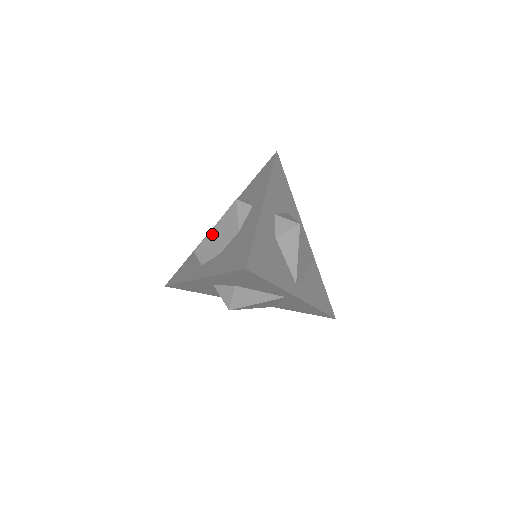
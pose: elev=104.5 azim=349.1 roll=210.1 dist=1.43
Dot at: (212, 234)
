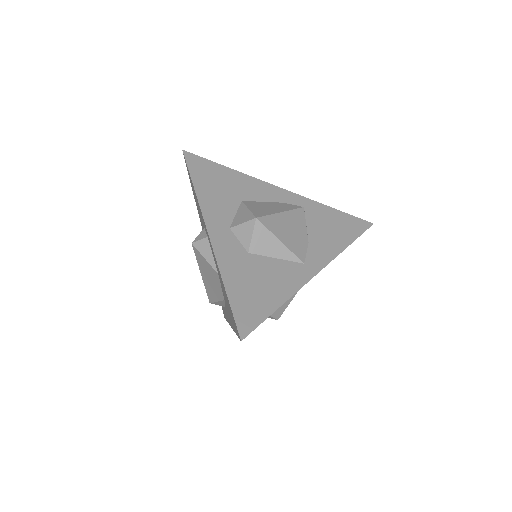
Dot at: (205, 283)
